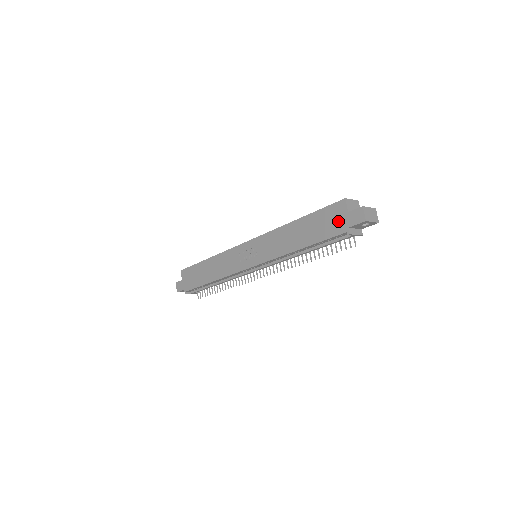
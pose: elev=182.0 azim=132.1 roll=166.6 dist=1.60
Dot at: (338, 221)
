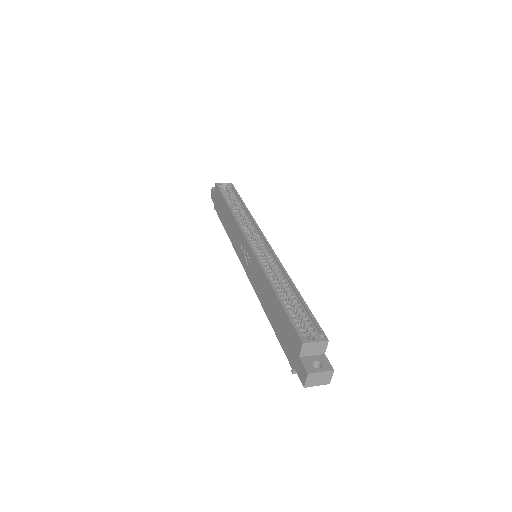
Dot at: (291, 350)
